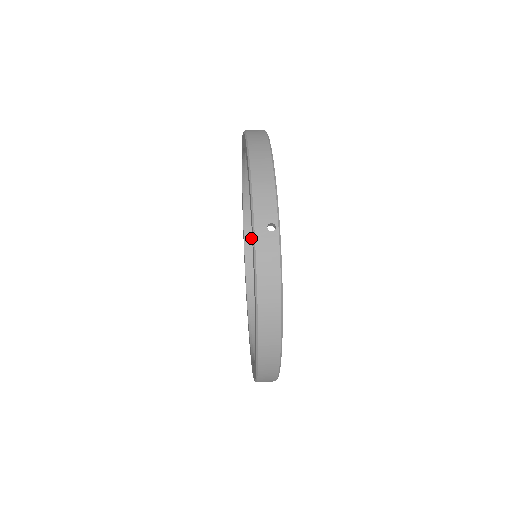
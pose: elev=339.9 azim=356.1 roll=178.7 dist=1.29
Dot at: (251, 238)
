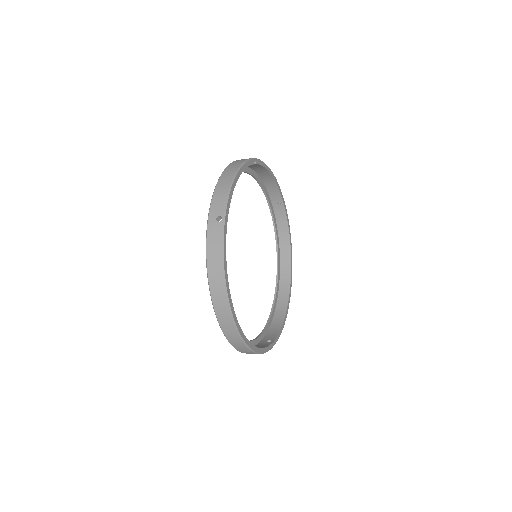
Dot at: (284, 252)
